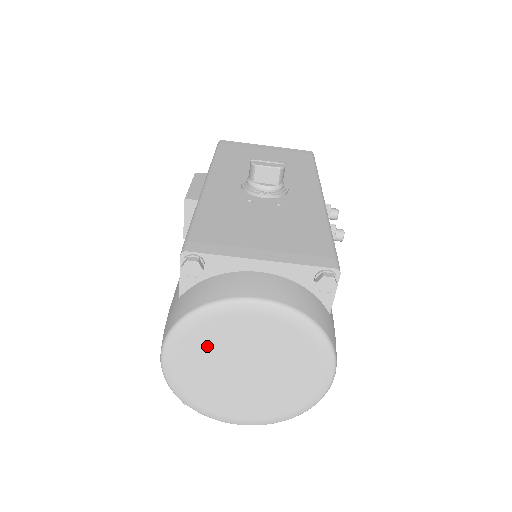
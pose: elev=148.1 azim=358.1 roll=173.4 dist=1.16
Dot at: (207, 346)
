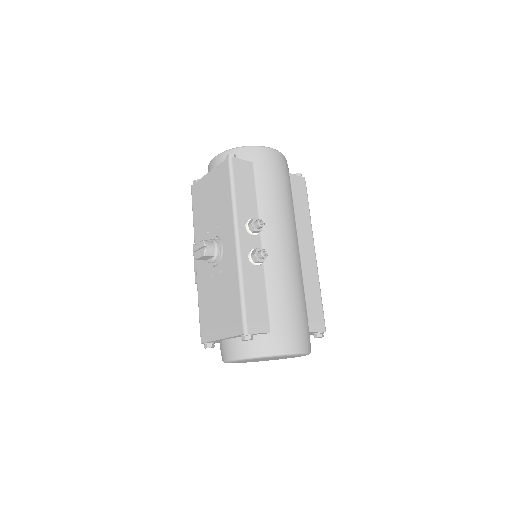
Dot at: occluded
